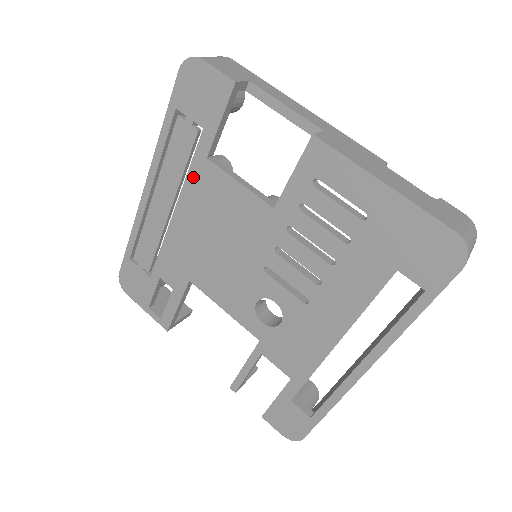
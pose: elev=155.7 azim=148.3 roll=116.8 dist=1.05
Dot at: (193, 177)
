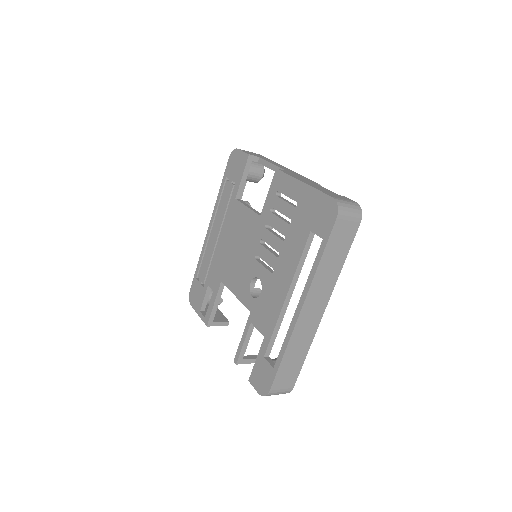
Dot at: (229, 212)
